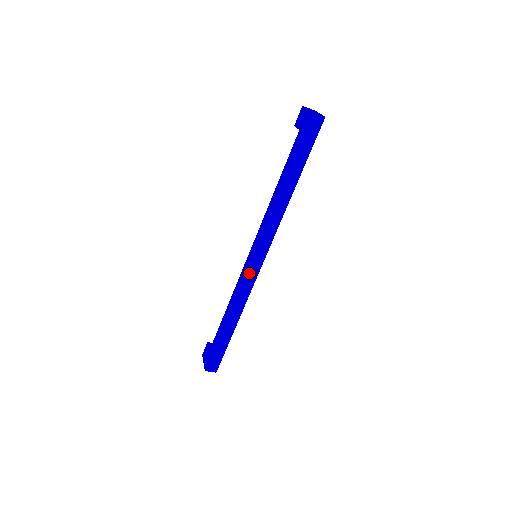
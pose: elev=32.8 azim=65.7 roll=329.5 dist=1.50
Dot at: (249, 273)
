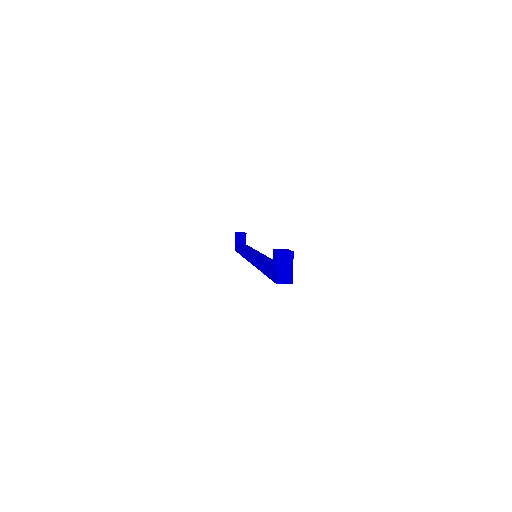
Dot at: occluded
